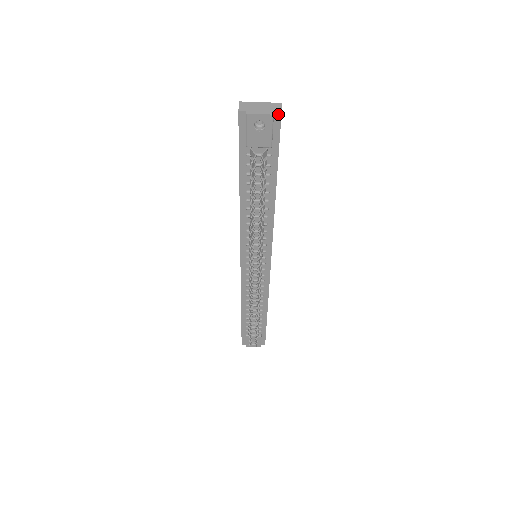
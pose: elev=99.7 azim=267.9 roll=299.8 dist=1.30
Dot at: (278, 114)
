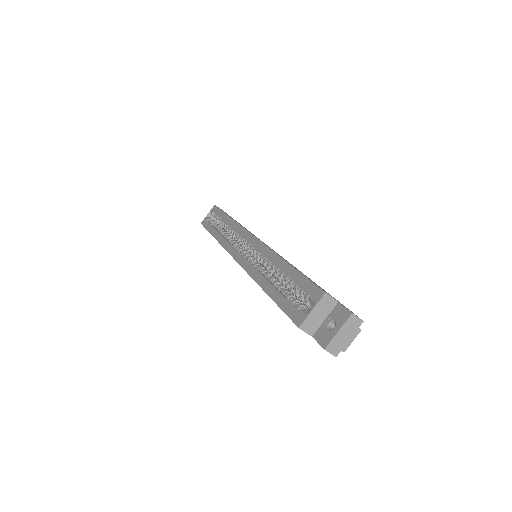
Dot at: (360, 323)
